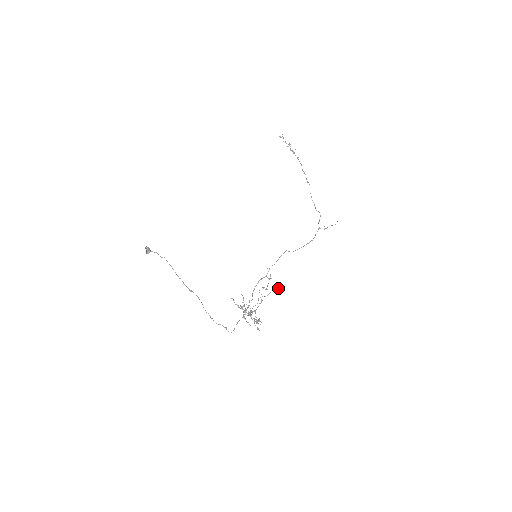
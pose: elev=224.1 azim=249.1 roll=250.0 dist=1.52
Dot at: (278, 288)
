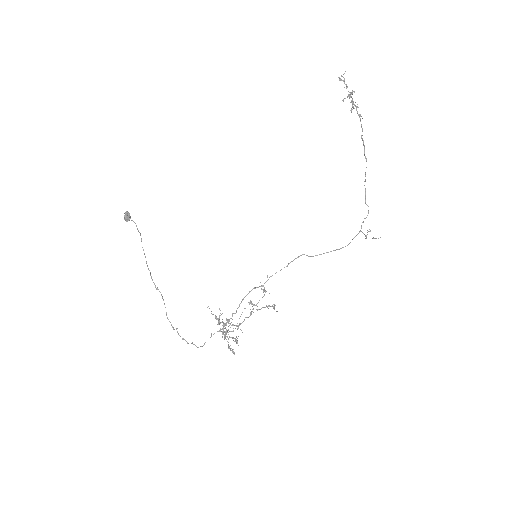
Dot at: (273, 307)
